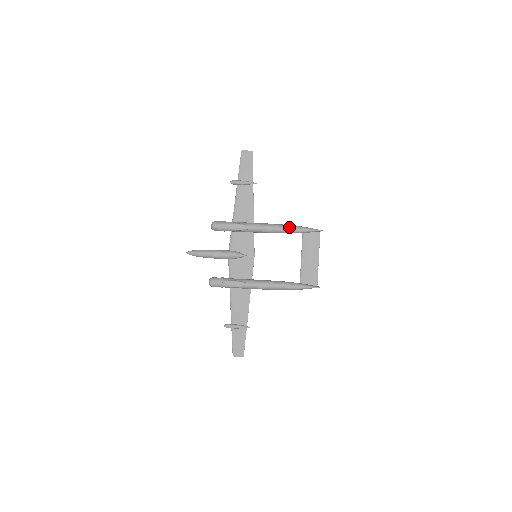
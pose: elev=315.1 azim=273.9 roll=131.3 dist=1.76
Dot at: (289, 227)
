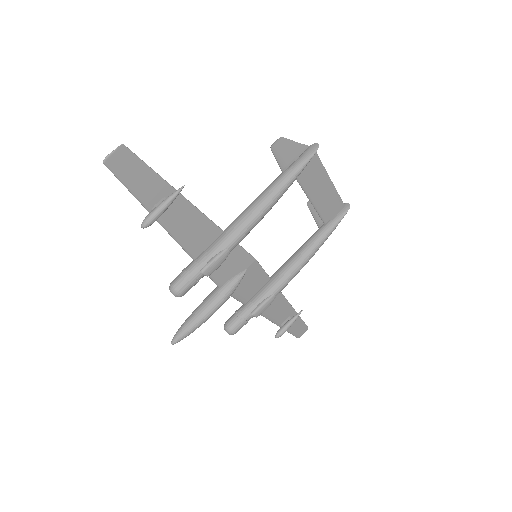
Dot at: (279, 192)
